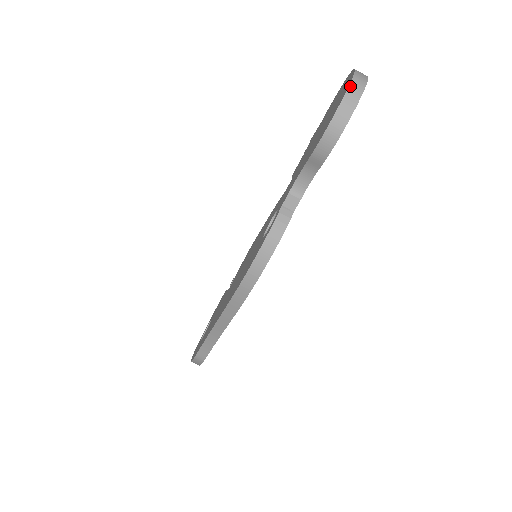
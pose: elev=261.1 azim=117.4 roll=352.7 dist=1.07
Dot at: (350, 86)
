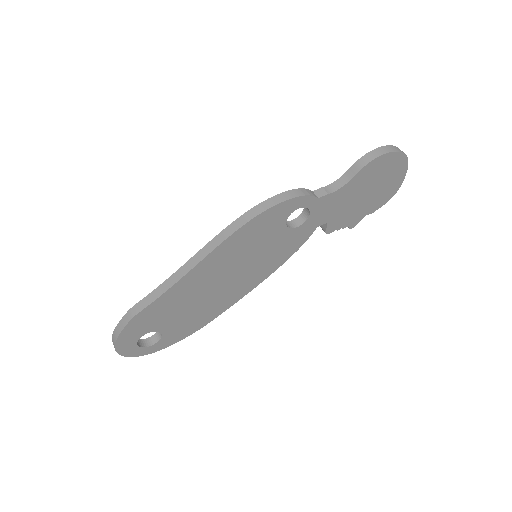
Dot at: (397, 147)
